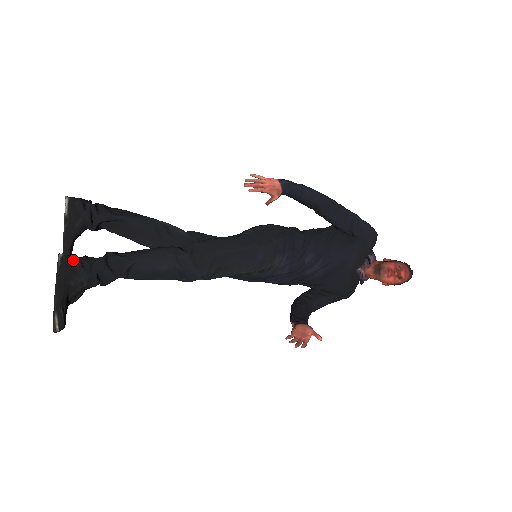
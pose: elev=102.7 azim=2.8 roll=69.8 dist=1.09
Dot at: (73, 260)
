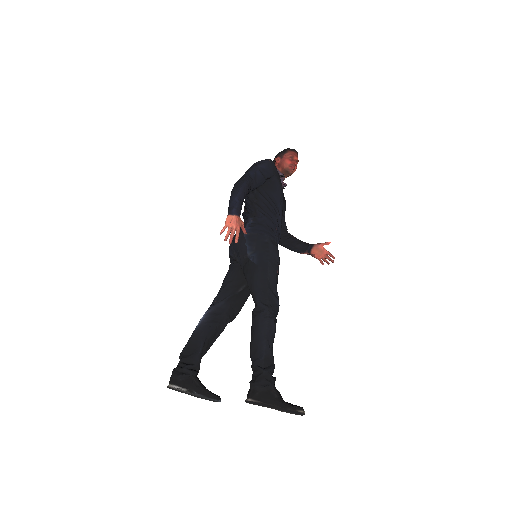
Dot at: (256, 392)
